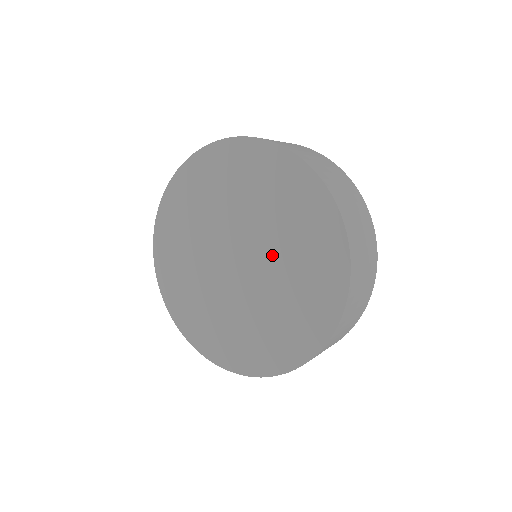
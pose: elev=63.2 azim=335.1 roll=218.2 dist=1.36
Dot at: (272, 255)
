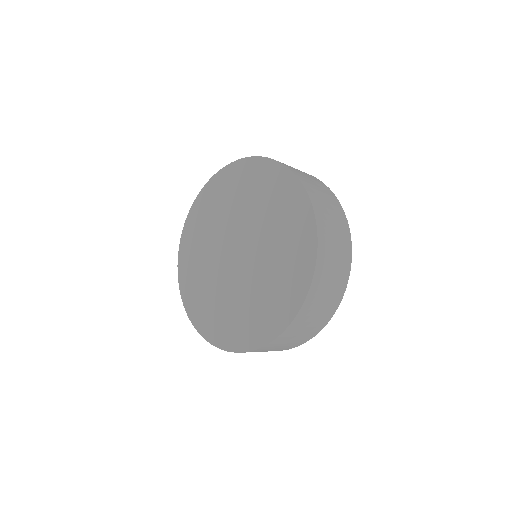
Dot at: (260, 233)
